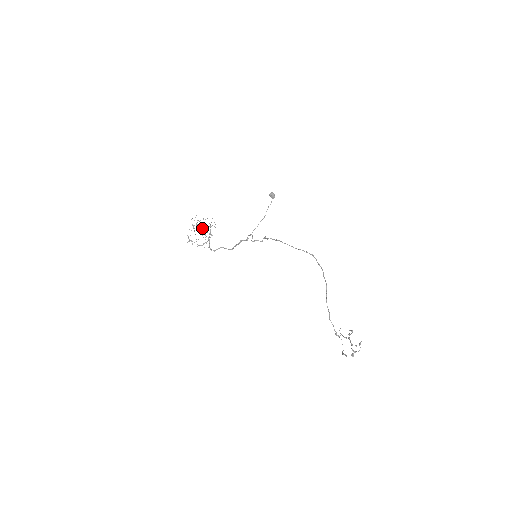
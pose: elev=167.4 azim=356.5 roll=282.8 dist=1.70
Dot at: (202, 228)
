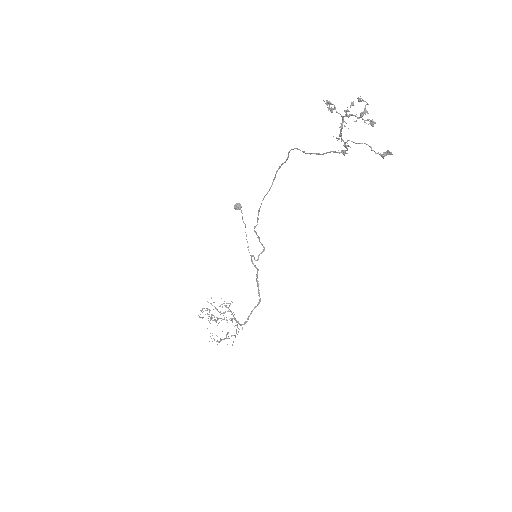
Dot at: occluded
